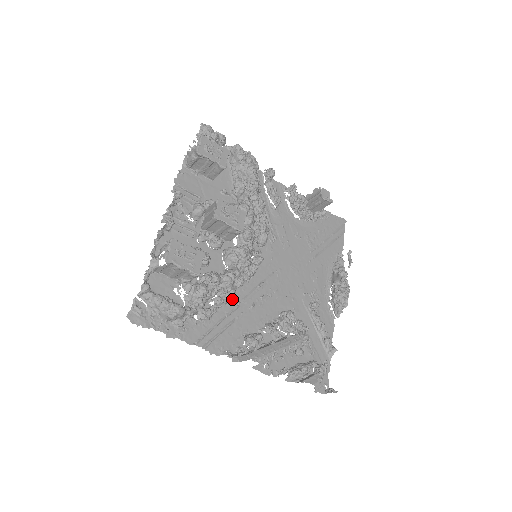
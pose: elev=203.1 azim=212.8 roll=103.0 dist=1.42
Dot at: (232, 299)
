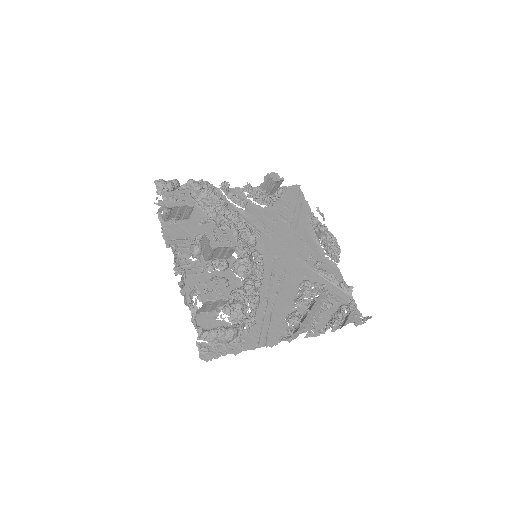
Dot at: (260, 298)
